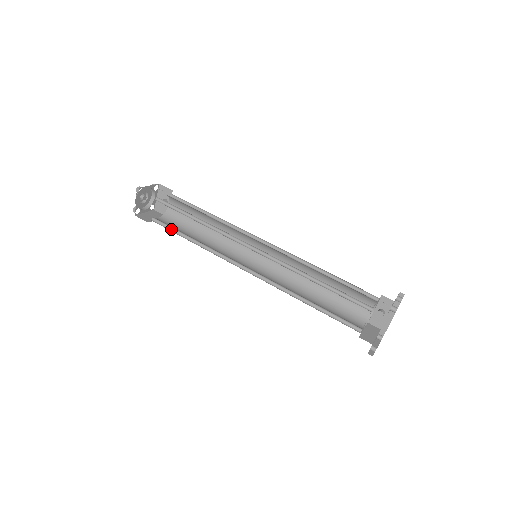
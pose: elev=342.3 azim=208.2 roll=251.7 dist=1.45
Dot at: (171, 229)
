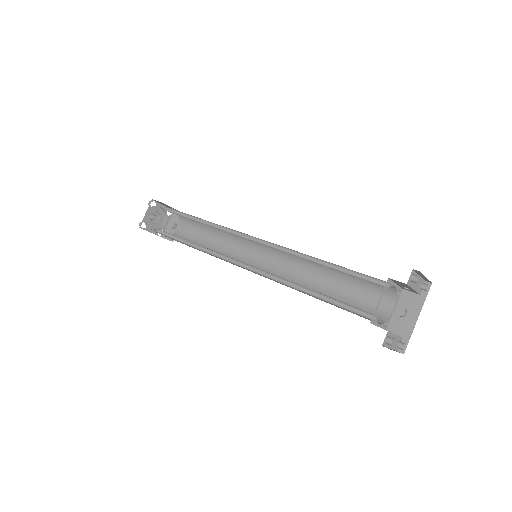
Dot at: (172, 238)
